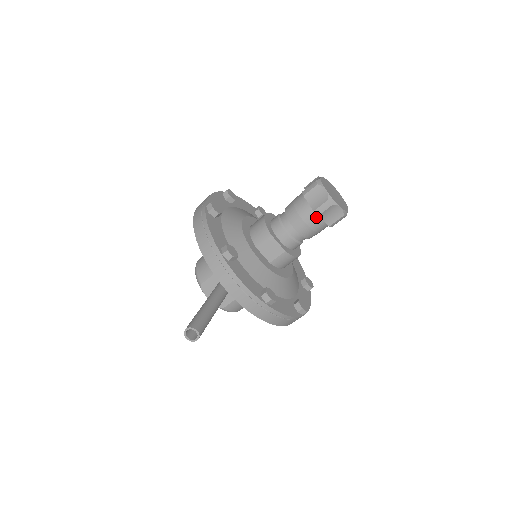
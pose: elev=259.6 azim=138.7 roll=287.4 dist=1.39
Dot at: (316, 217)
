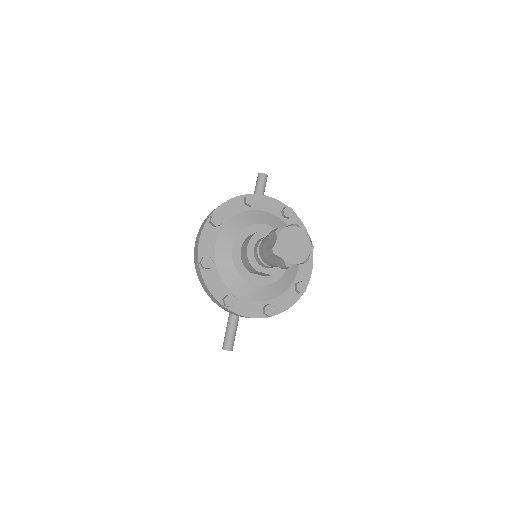
Dot at: occluded
